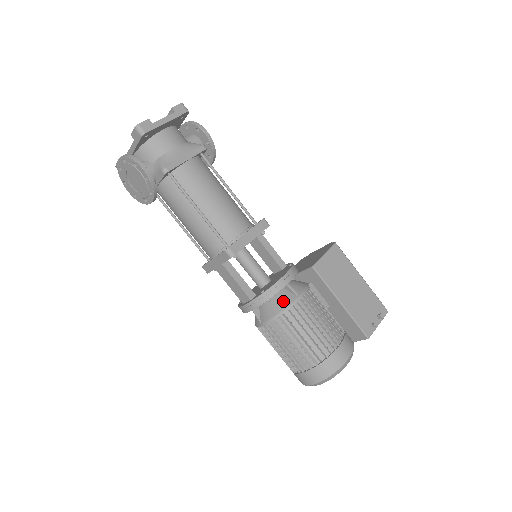
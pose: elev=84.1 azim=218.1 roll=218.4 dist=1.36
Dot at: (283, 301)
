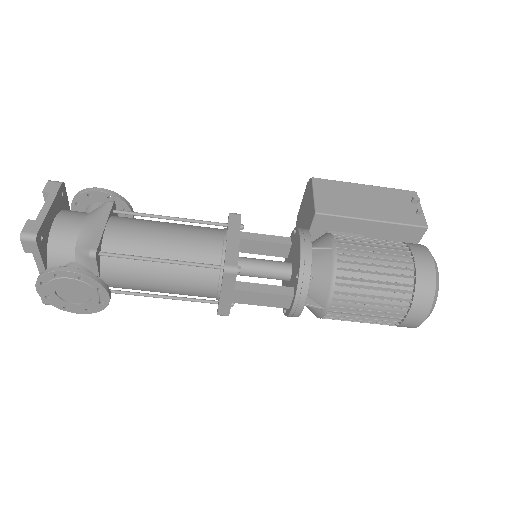
Dot at: (324, 266)
